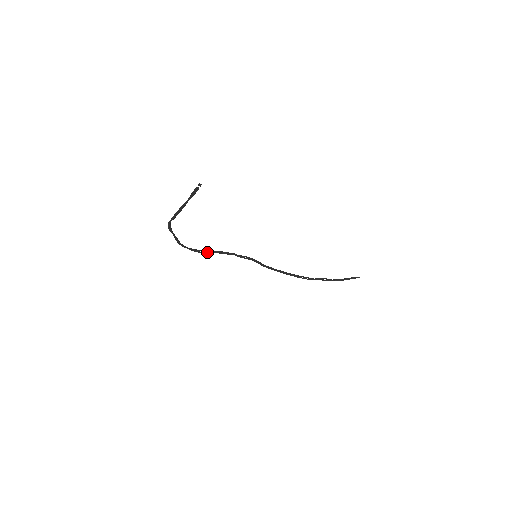
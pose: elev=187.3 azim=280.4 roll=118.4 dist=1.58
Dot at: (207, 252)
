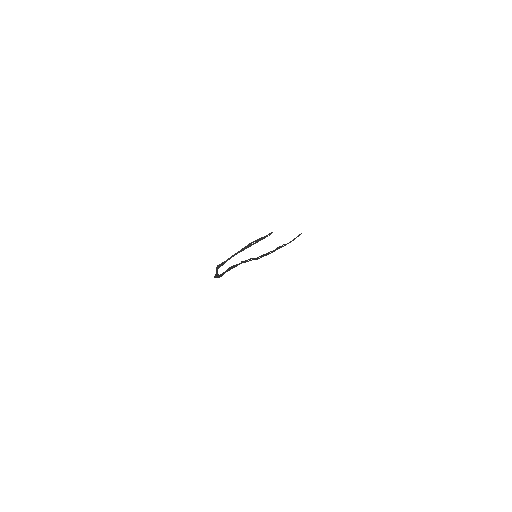
Dot at: (226, 271)
